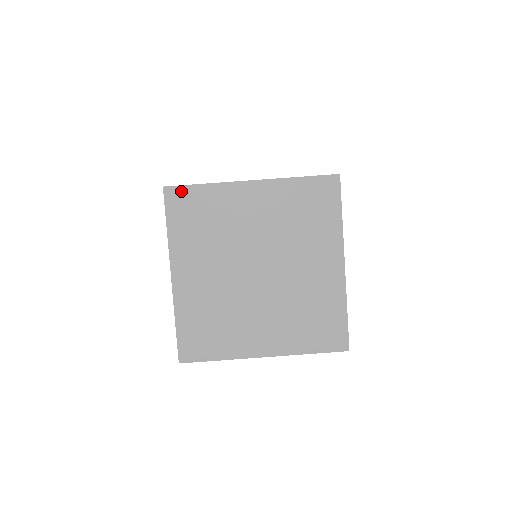
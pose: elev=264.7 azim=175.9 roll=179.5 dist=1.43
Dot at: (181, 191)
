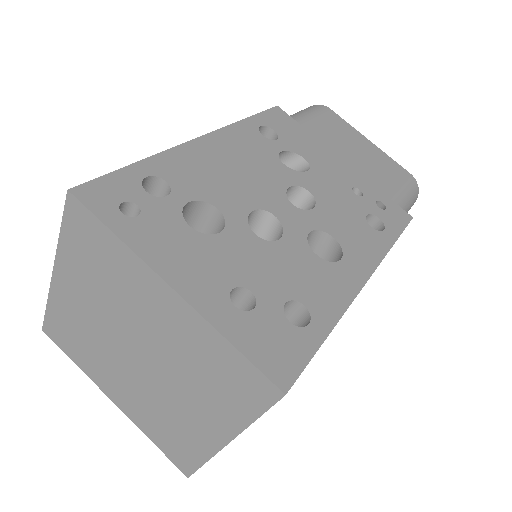
Dot at: (48, 324)
